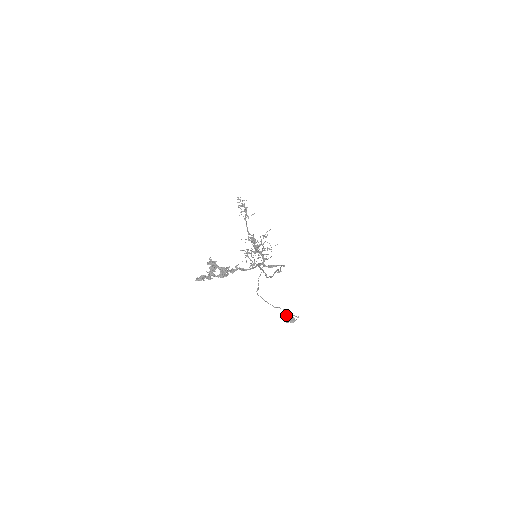
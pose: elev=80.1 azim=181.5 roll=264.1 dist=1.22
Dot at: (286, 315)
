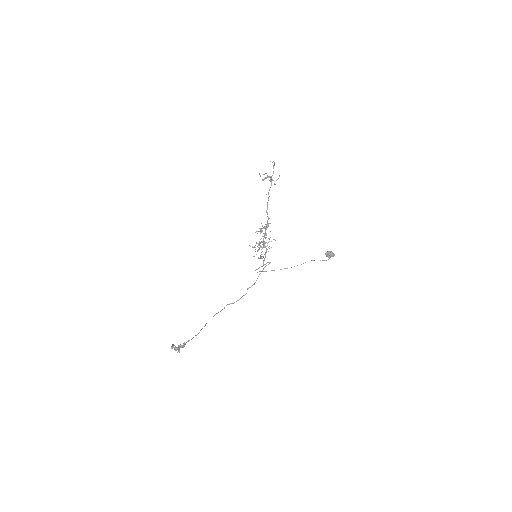
Dot at: (325, 254)
